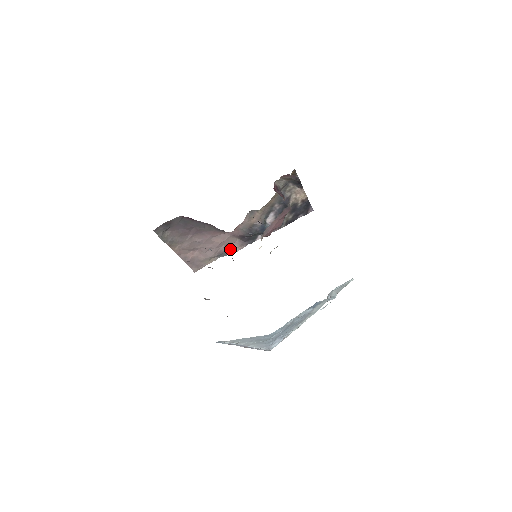
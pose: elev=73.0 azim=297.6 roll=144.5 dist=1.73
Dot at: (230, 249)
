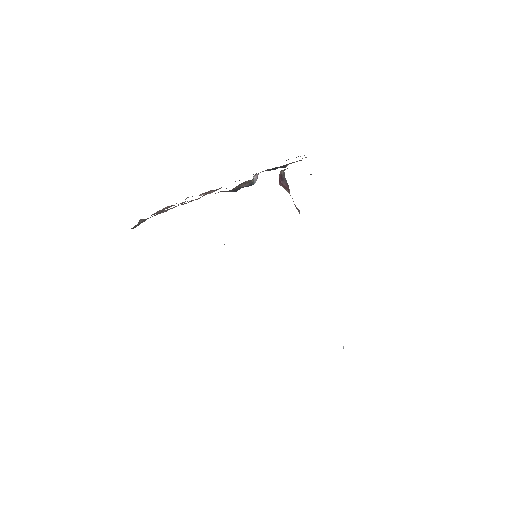
Dot at: (204, 193)
